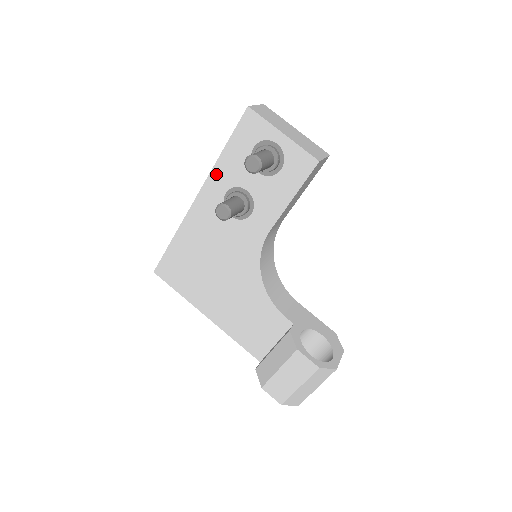
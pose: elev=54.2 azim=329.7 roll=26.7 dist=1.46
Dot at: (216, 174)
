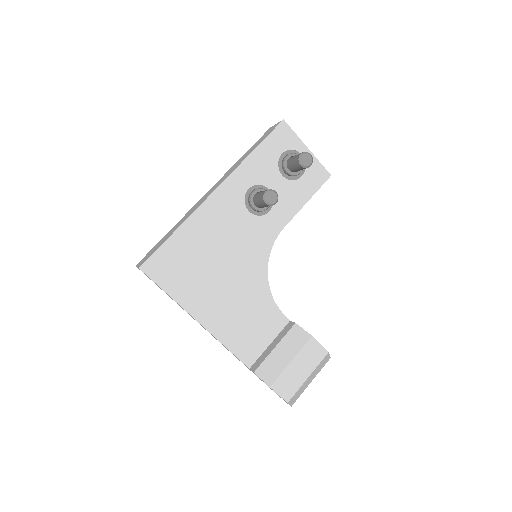
Dot at: (243, 170)
